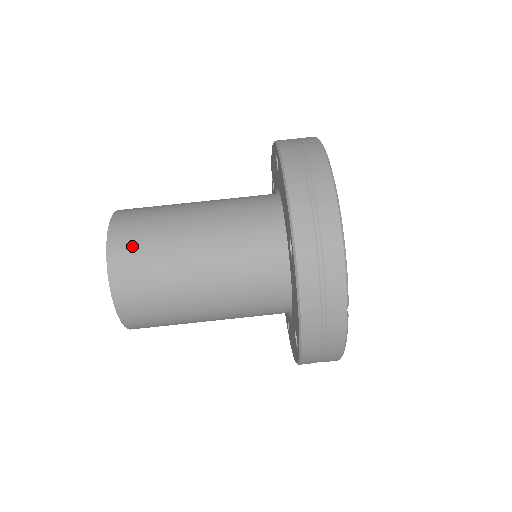
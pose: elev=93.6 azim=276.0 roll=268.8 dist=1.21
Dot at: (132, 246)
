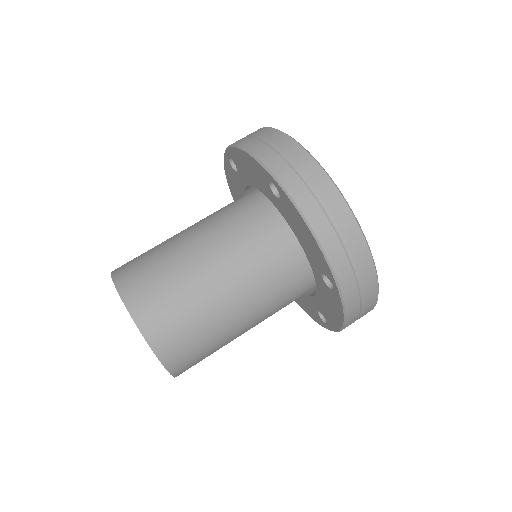
Dot at: (172, 331)
